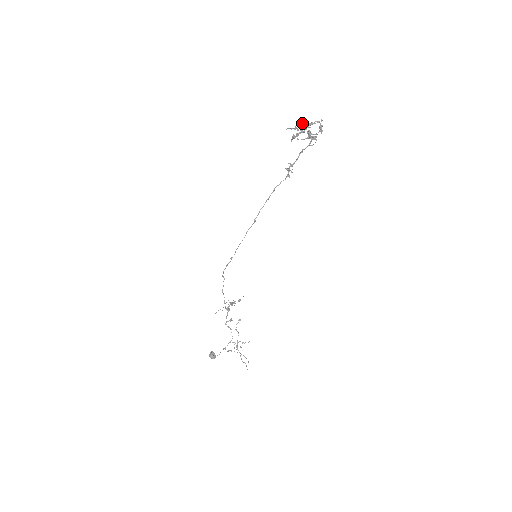
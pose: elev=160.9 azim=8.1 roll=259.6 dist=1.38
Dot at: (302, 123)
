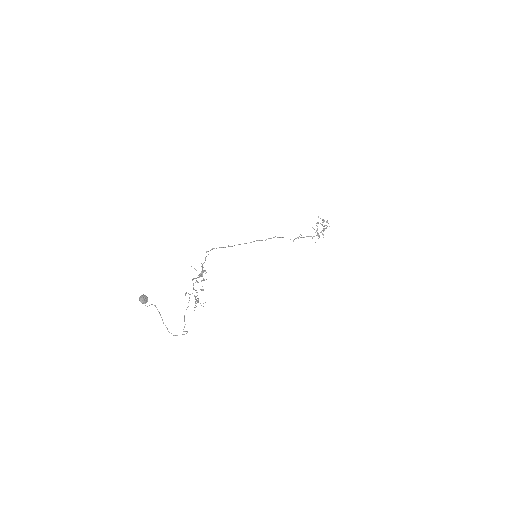
Dot at: (317, 226)
